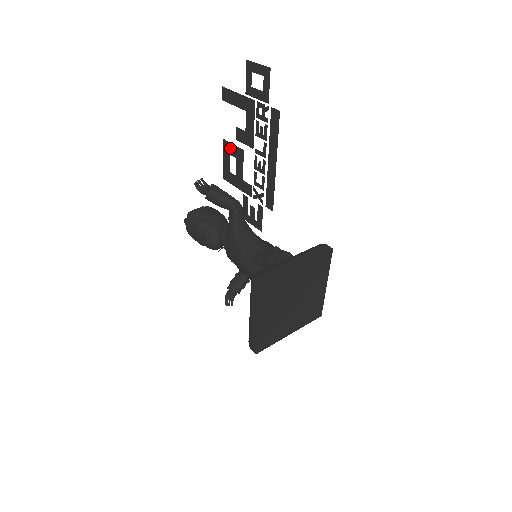
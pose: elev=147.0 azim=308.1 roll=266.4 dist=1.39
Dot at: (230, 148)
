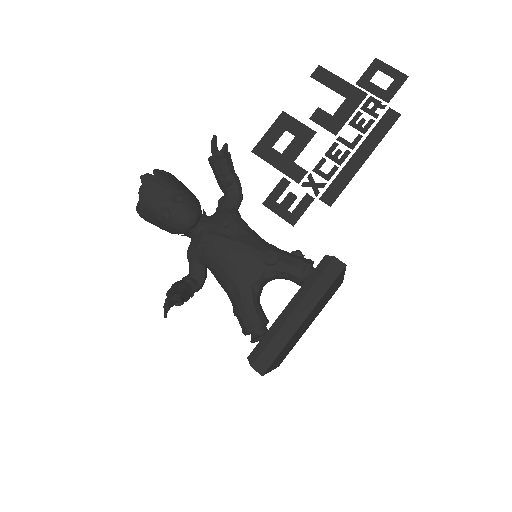
Dot at: (291, 124)
